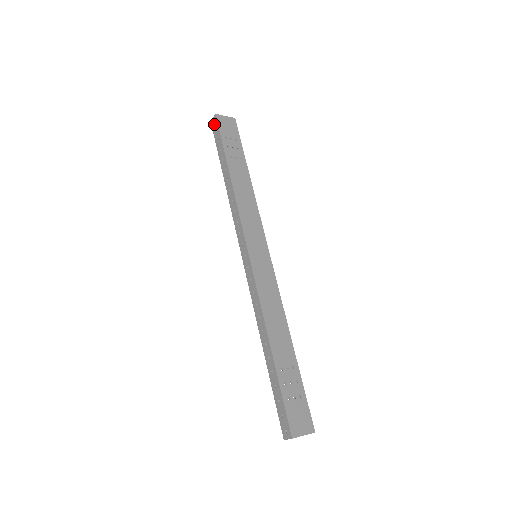
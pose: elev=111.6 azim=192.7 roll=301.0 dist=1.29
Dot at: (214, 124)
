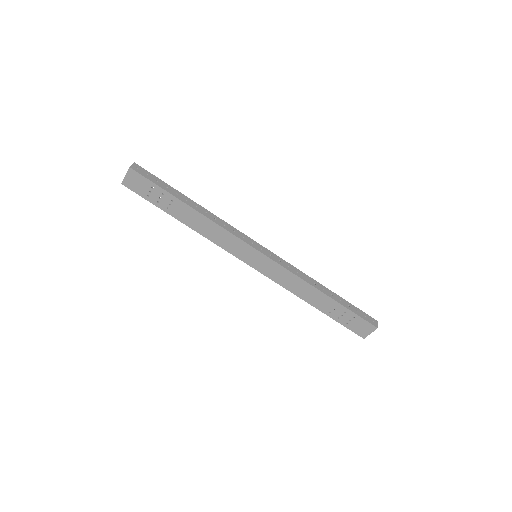
Dot at: occluded
